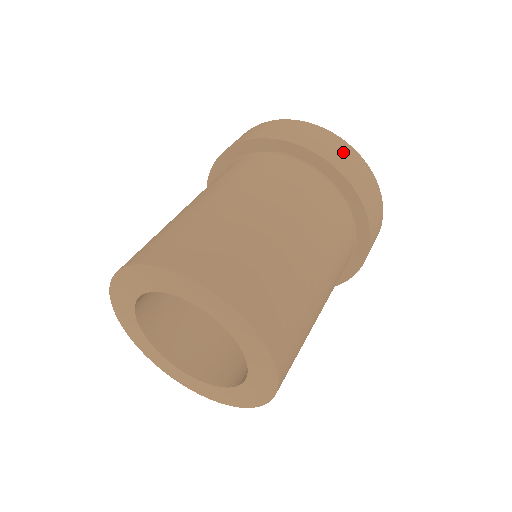
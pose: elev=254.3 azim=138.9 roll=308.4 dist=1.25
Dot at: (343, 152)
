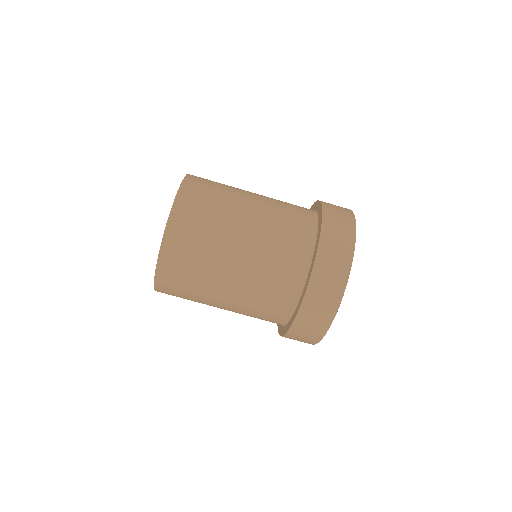
Dot at: (333, 282)
